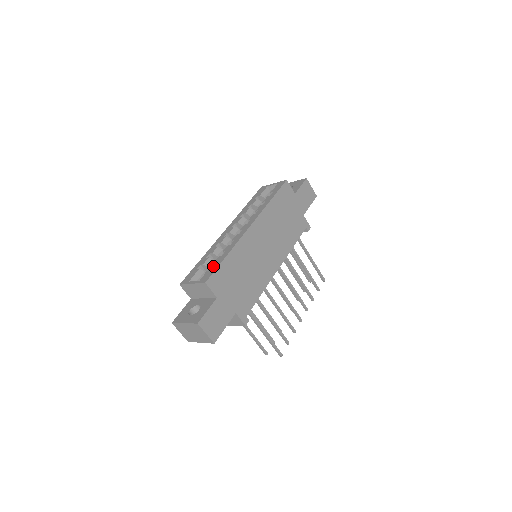
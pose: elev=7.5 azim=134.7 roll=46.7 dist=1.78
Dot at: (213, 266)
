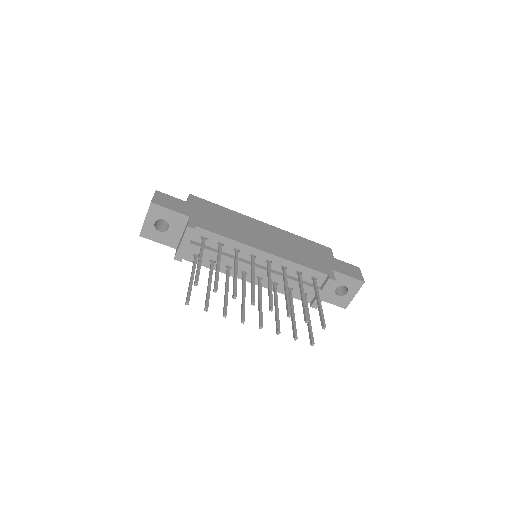
Dot at: occluded
